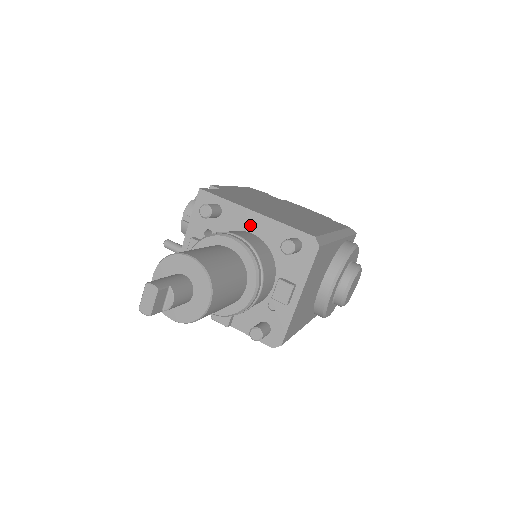
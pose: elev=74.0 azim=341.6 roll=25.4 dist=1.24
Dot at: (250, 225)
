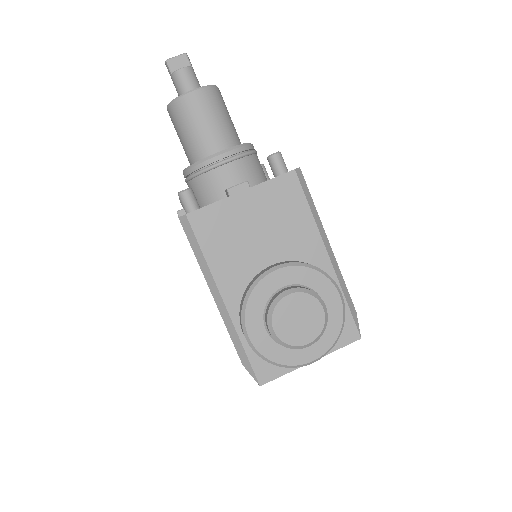
Dot at: occluded
